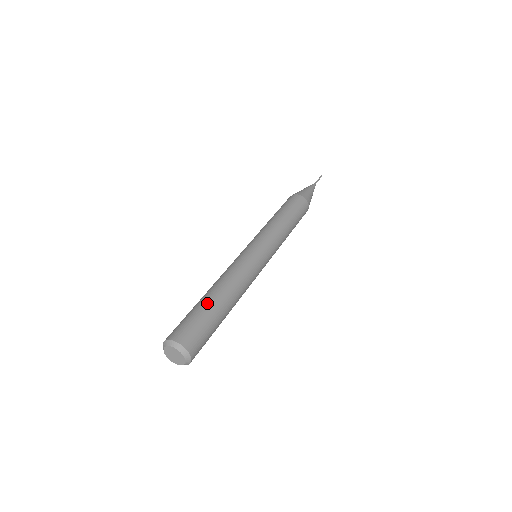
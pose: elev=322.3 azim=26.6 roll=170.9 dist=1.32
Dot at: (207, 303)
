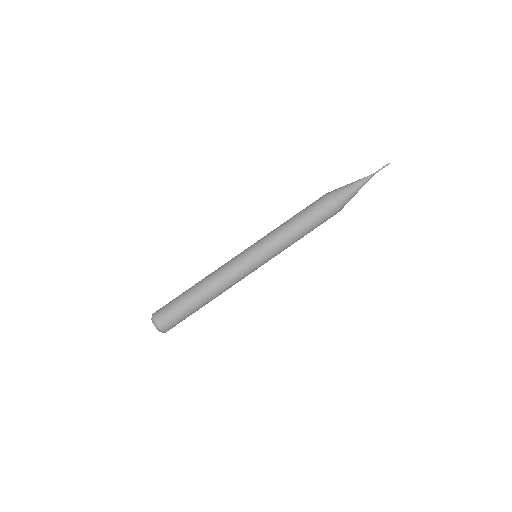
Dot at: (189, 300)
